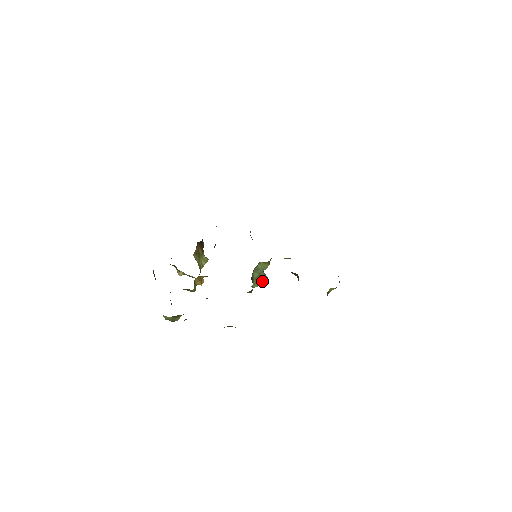
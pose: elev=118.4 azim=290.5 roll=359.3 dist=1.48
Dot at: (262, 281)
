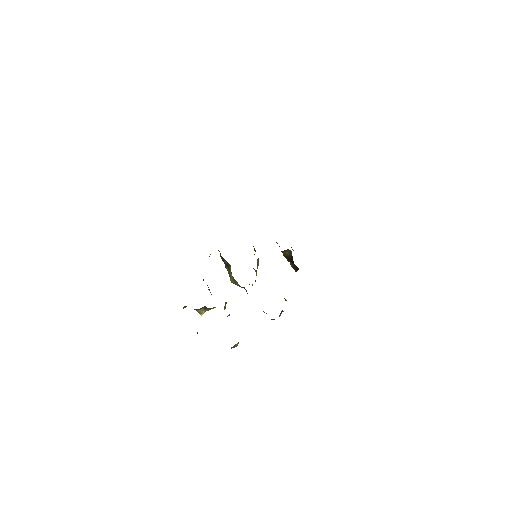
Dot at: (256, 275)
